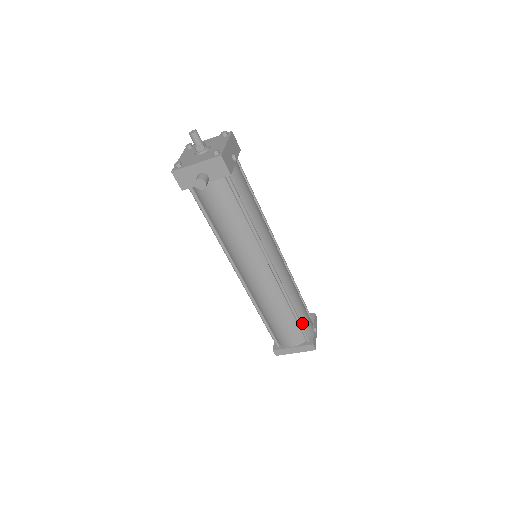
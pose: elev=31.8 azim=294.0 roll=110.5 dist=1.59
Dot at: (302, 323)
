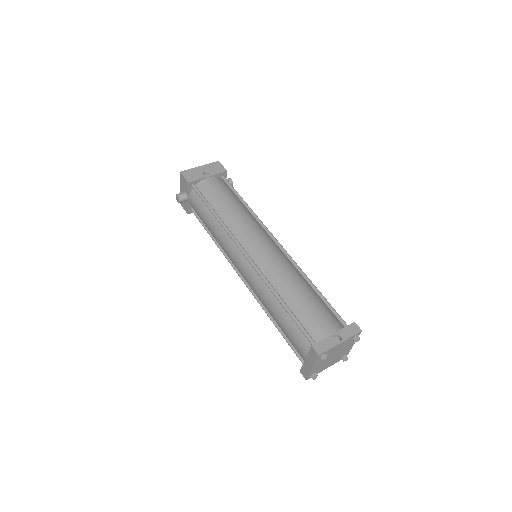
Dot at: (304, 321)
